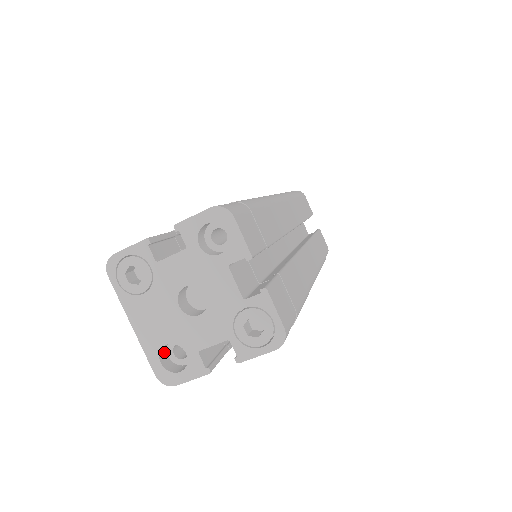
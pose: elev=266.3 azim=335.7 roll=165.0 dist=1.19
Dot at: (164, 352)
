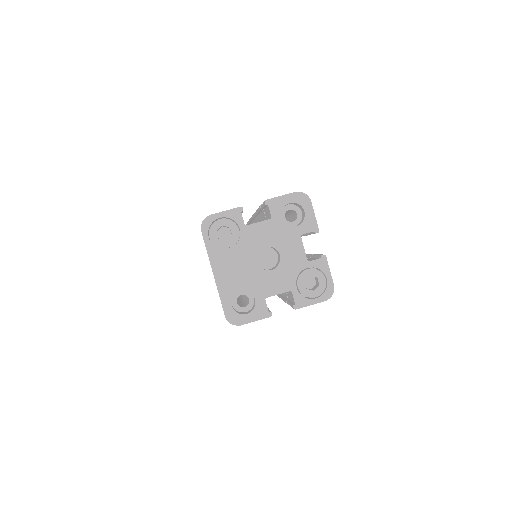
Dot at: occluded
